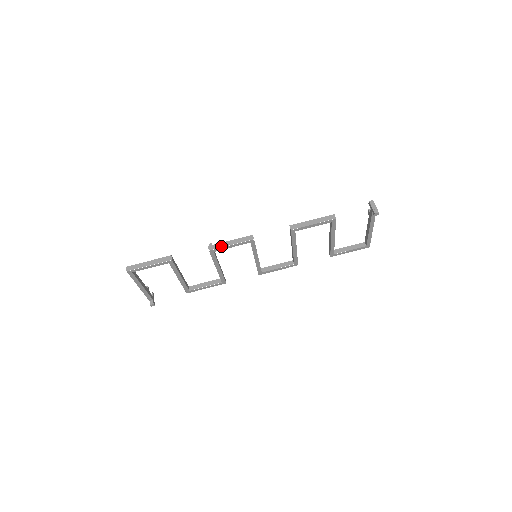
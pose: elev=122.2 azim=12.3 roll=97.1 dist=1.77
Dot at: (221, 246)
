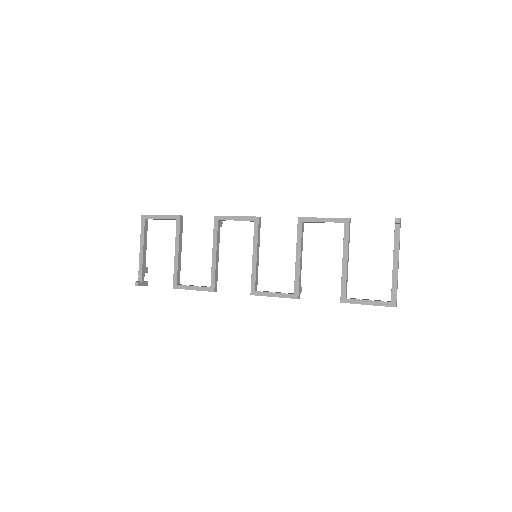
Dot at: (227, 216)
